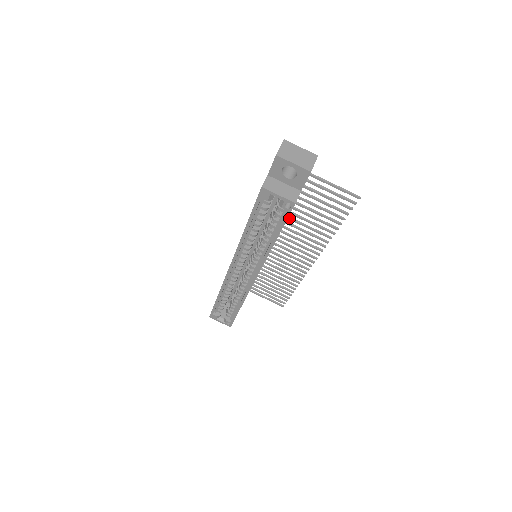
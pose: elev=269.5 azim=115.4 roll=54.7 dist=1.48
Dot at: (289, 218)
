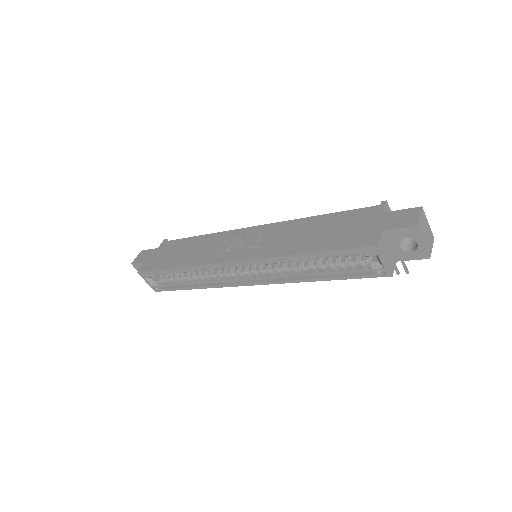
Dot at: occluded
